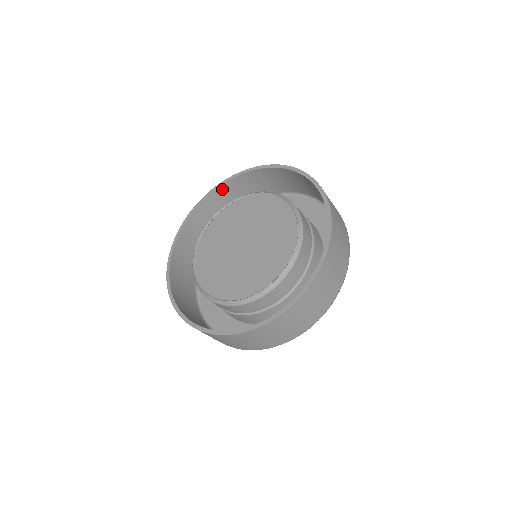
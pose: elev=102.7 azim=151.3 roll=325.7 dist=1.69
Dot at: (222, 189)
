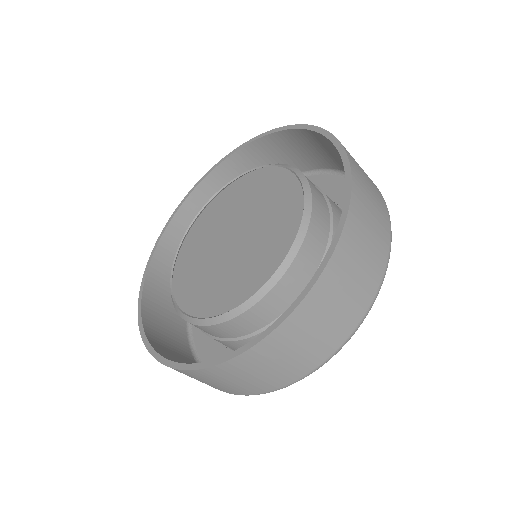
Dot at: (152, 274)
